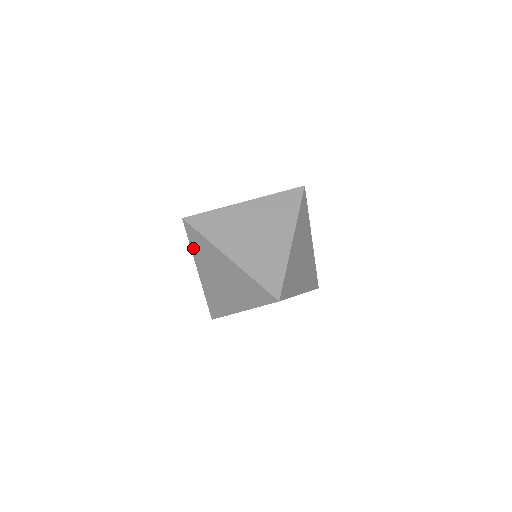
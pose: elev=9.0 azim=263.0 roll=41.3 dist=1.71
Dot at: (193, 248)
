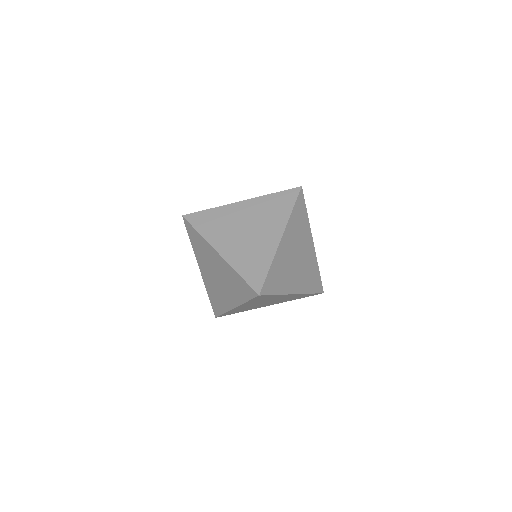
Dot at: (193, 245)
